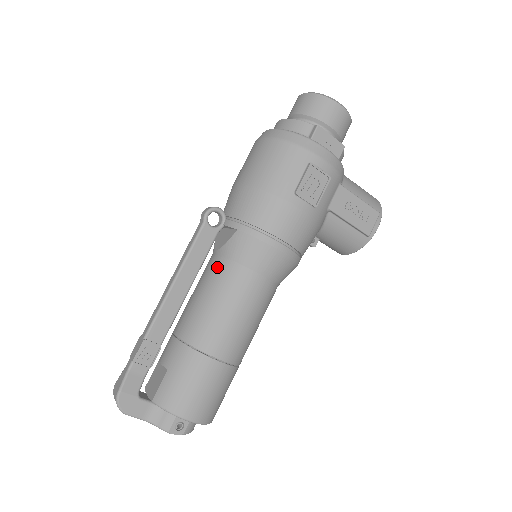
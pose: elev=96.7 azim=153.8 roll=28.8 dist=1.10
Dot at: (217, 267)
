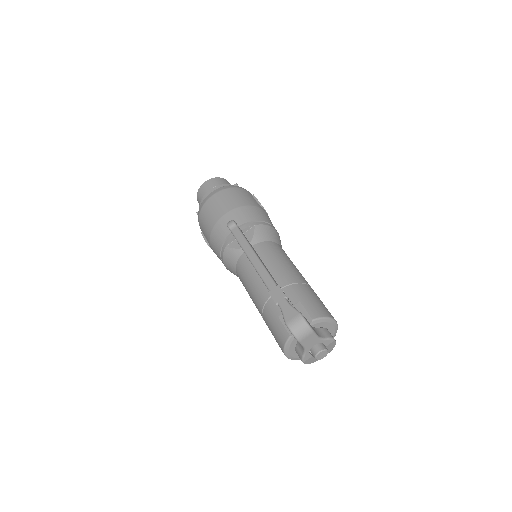
Dot at: (261, 248)
